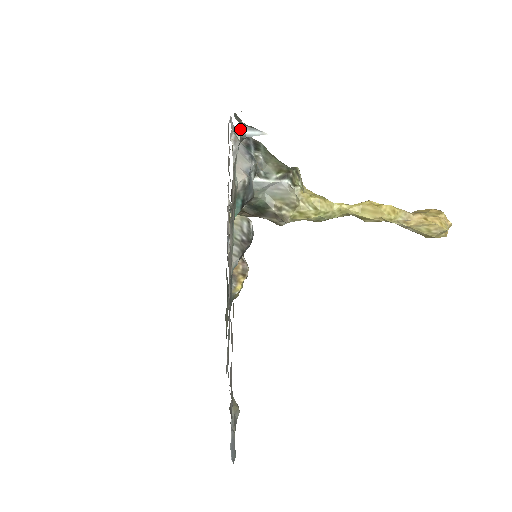
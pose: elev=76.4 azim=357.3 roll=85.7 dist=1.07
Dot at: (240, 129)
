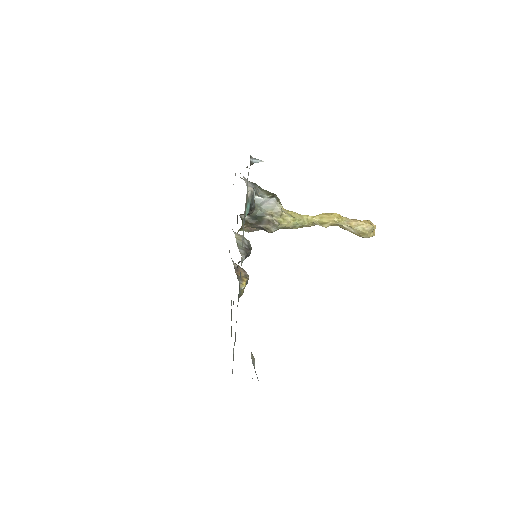
Dot at: (250, 158)
